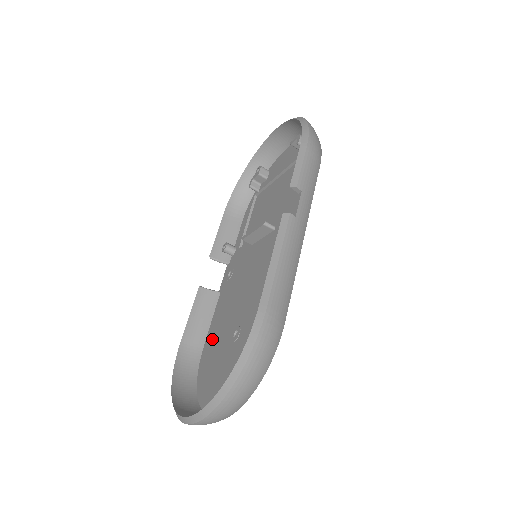
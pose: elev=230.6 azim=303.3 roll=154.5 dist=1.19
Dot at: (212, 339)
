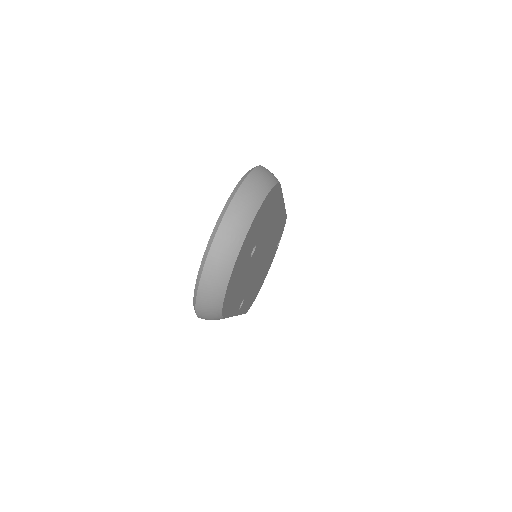
Dot at: occluded
